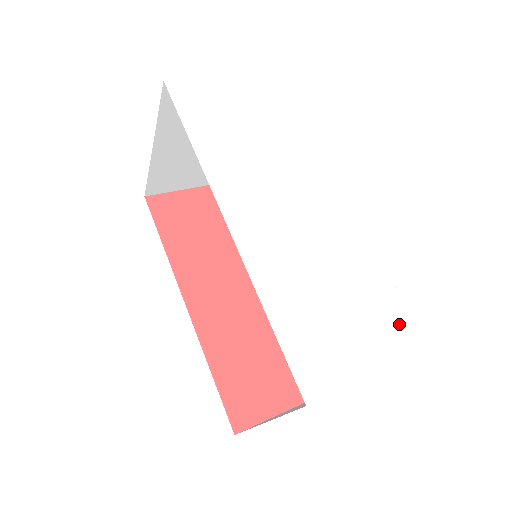
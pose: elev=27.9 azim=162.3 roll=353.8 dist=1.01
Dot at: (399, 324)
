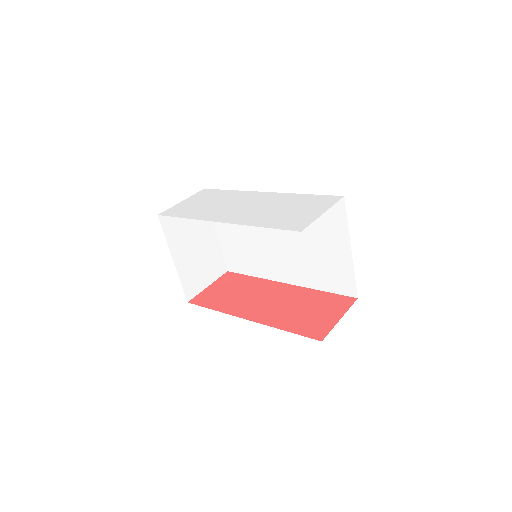
Dot at: (323, 199)
